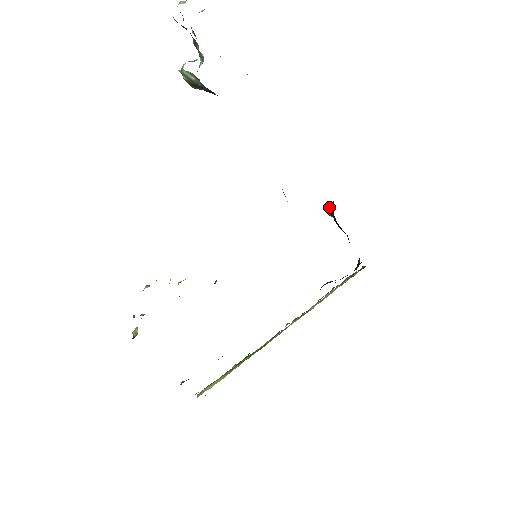
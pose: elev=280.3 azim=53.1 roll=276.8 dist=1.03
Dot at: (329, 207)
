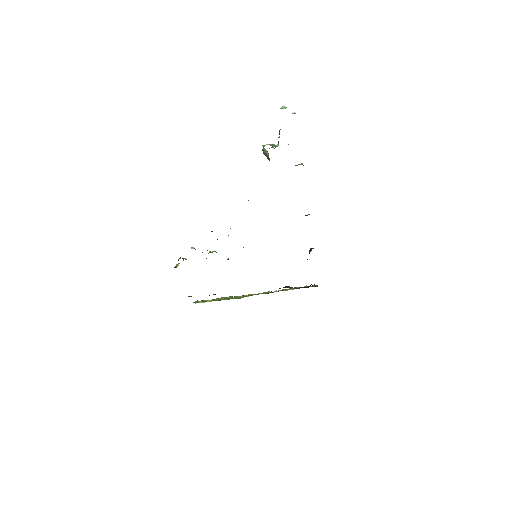
Dot at: (311, 249)
